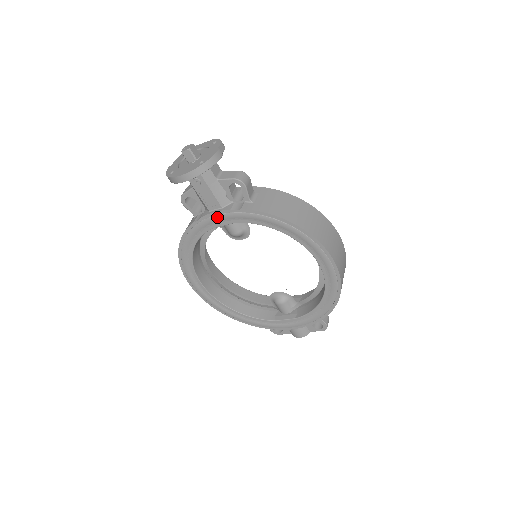
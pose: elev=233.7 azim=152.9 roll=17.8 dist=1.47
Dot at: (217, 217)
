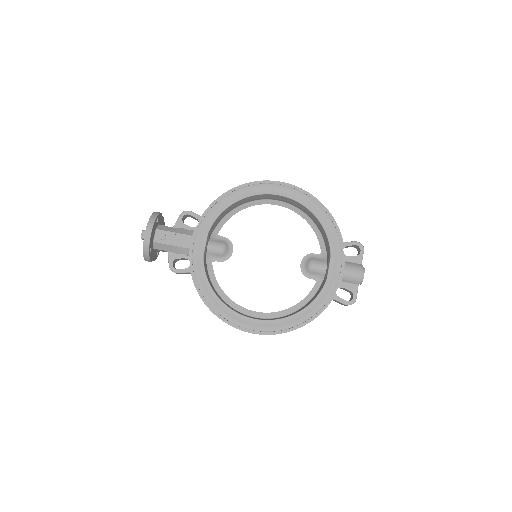
Dot at: (196, 243)
